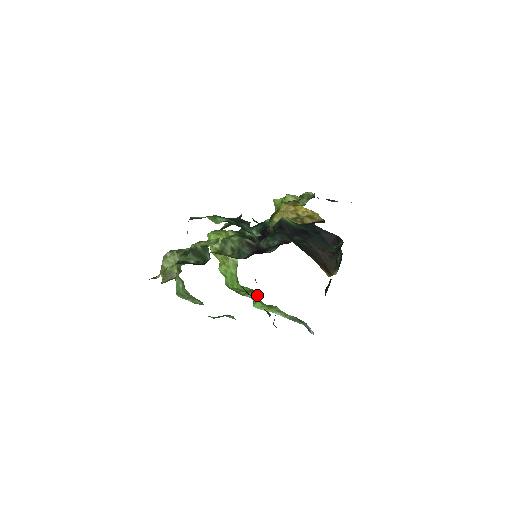
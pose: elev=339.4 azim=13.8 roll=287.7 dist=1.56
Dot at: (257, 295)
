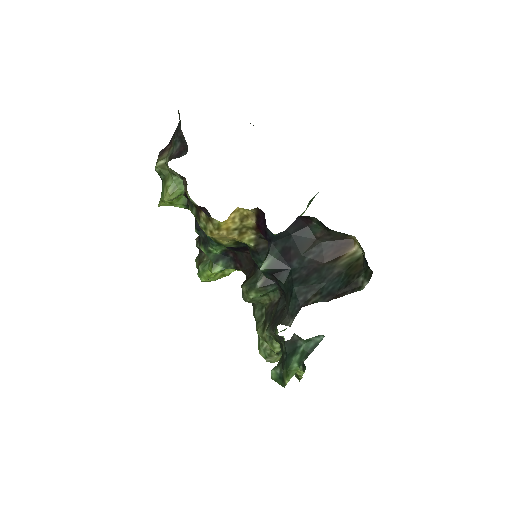
Dot at: occluded
